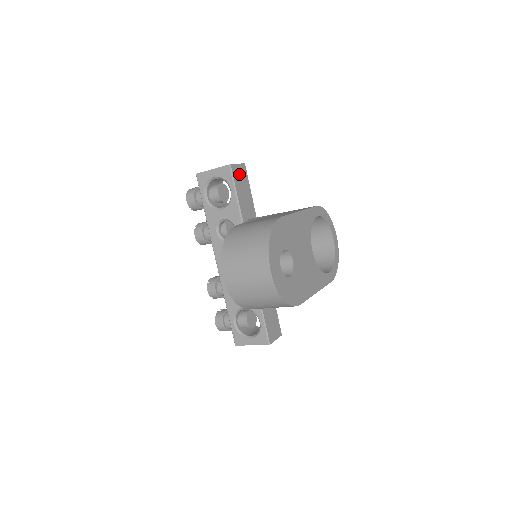
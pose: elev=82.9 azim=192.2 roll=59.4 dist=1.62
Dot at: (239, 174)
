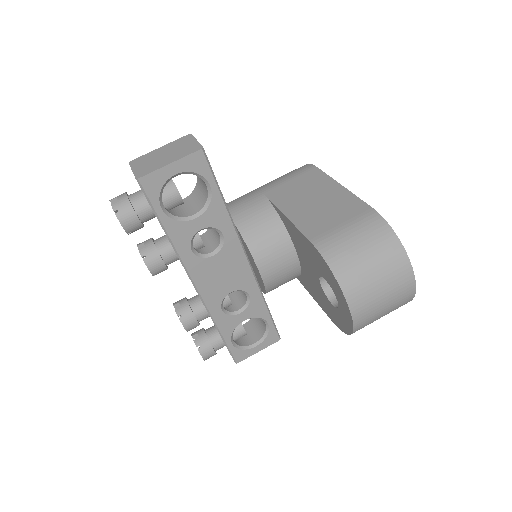
Dot at: occluded
